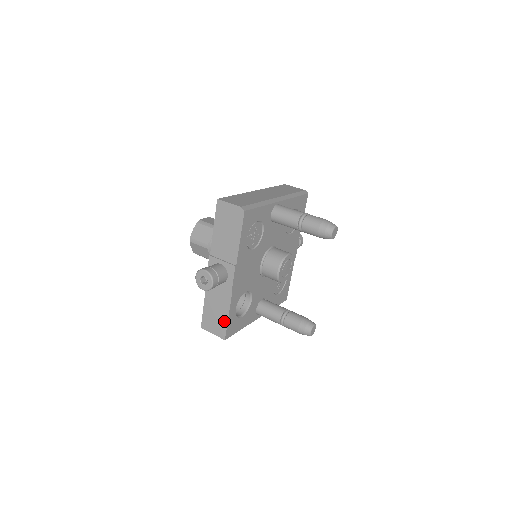
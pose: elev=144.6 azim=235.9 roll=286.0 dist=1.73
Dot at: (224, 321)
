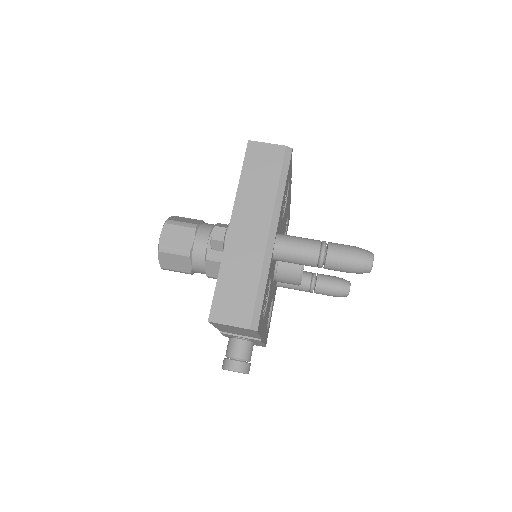
Dot at: occluded
